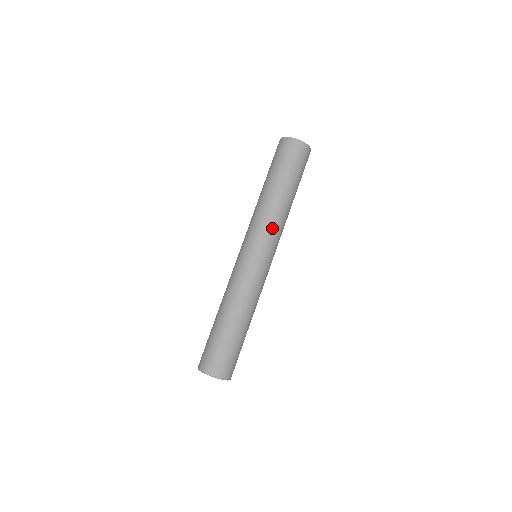
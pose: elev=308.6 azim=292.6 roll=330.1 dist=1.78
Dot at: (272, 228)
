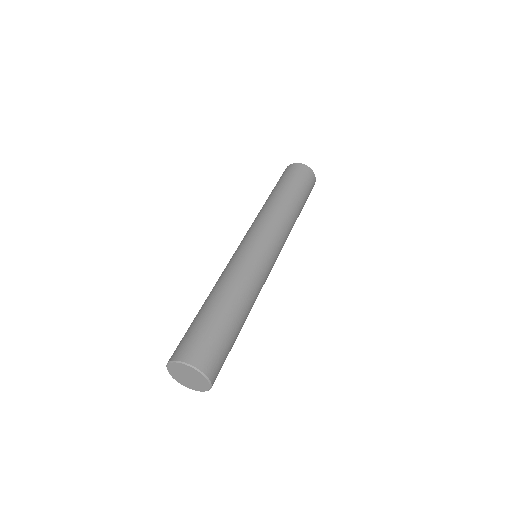
Dot at: (281, 227)
